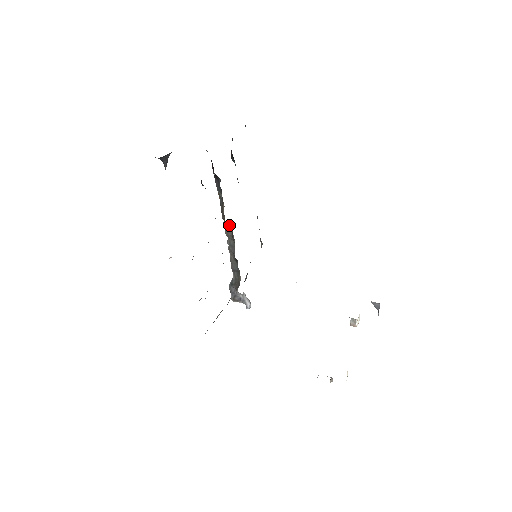
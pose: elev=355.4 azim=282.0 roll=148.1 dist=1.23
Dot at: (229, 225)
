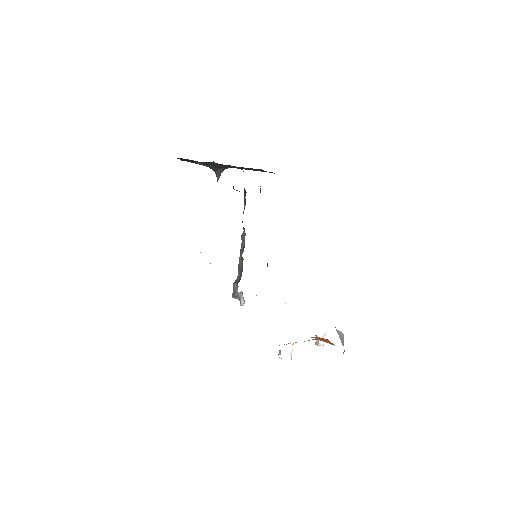
Dot at: occluded
